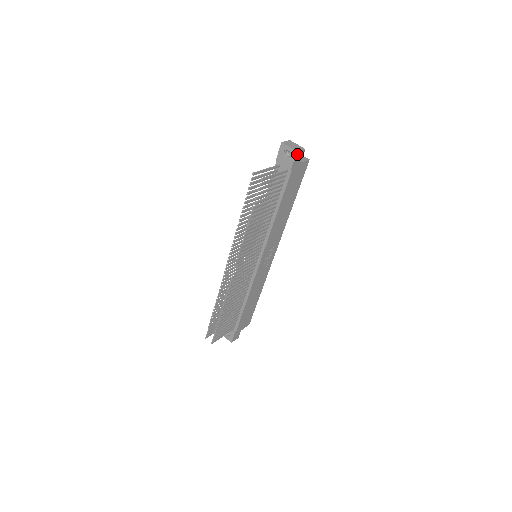
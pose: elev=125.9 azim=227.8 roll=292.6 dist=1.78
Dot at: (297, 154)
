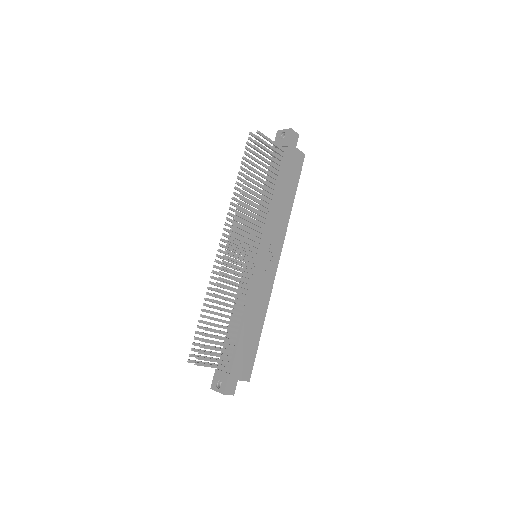
Dot at: (291, 132)
